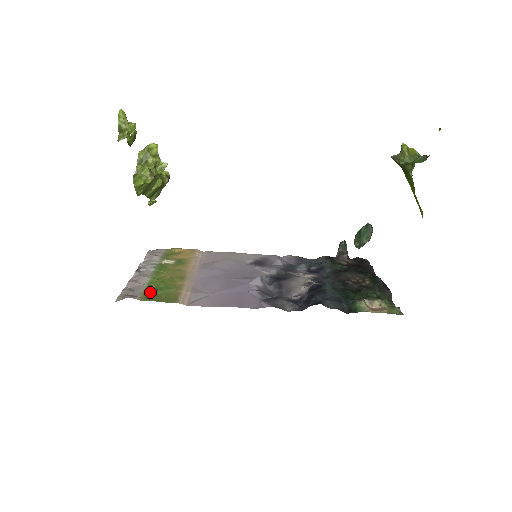
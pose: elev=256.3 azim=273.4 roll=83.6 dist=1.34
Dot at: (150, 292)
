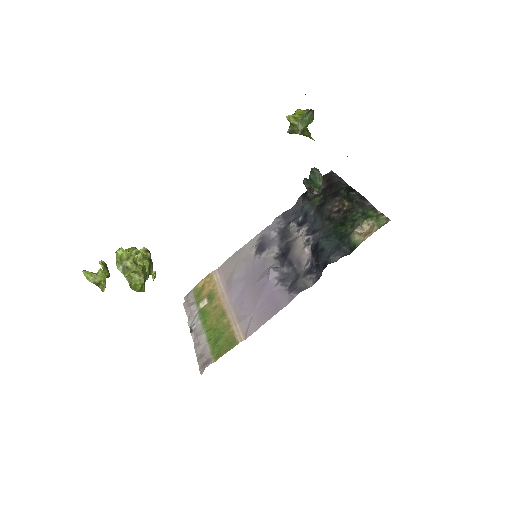
Dot at: (215, 348)
